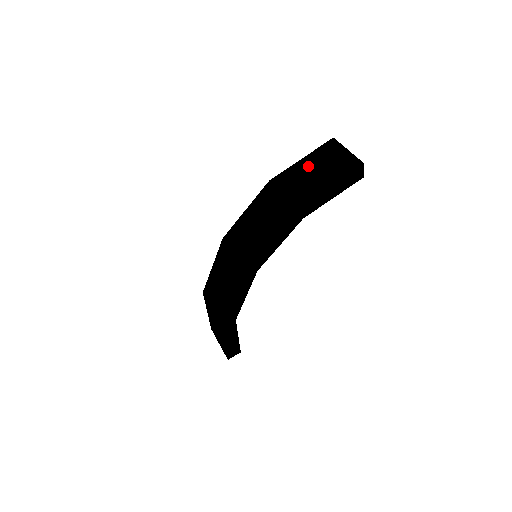
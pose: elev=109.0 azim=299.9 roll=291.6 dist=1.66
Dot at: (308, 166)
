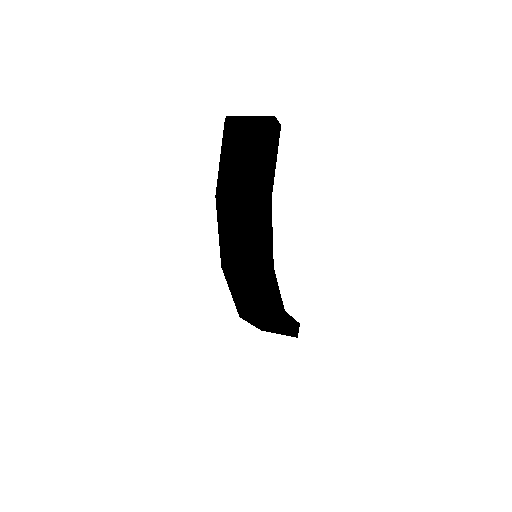
Dot at: (234, 158)
